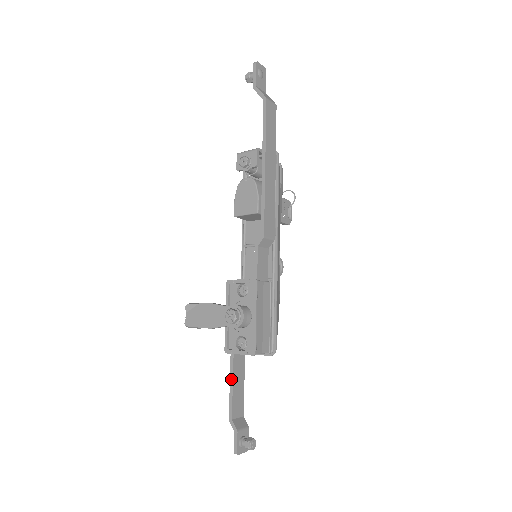
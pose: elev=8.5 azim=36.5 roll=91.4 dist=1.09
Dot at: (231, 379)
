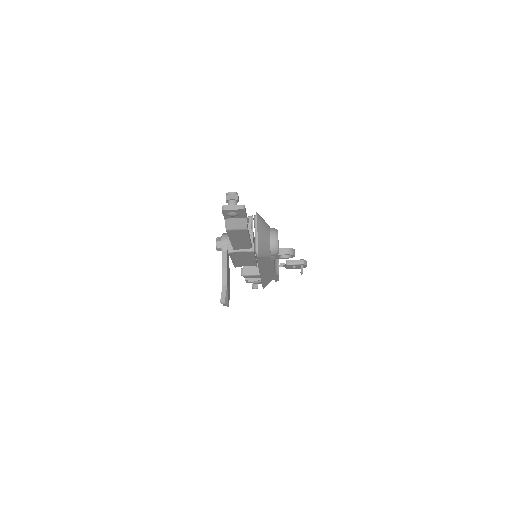
Dot at: (230, 241)
